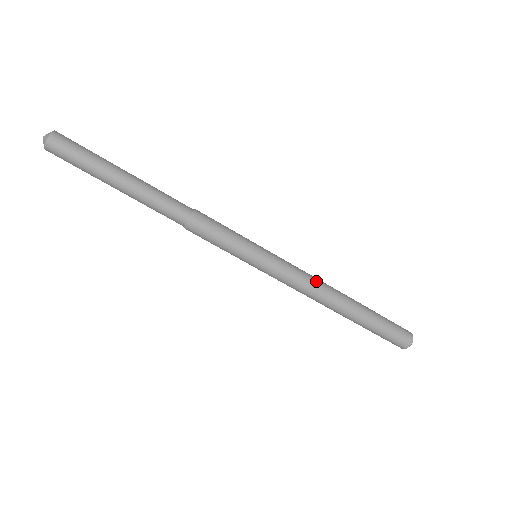
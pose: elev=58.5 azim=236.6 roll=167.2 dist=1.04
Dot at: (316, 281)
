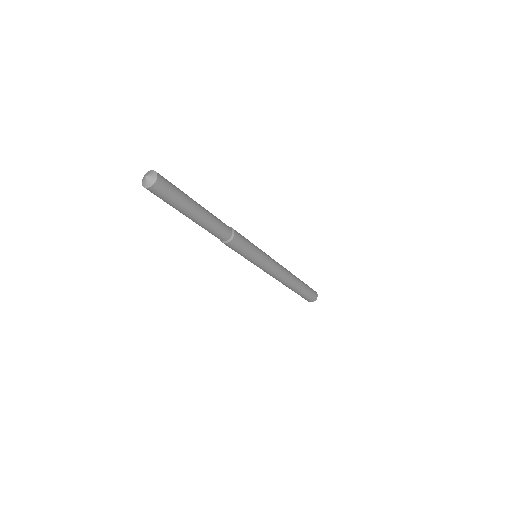
Dot at: (284, 271)
